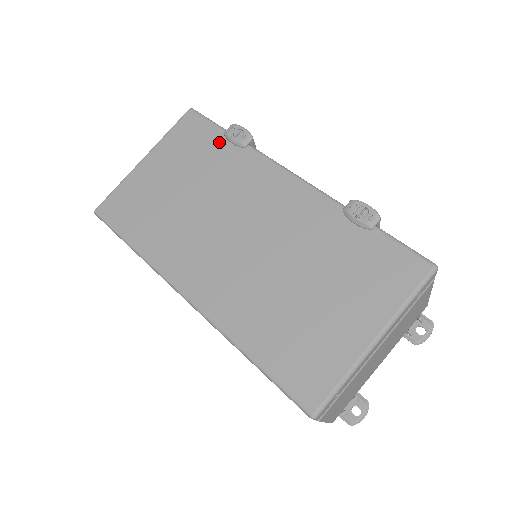
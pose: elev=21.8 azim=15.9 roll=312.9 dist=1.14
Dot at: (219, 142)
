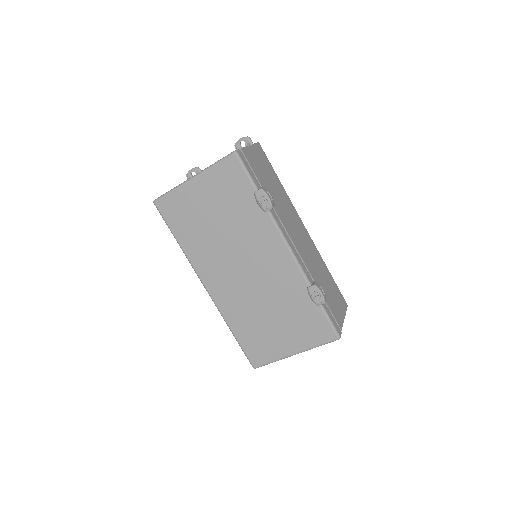
Dot at: (249, 197)
